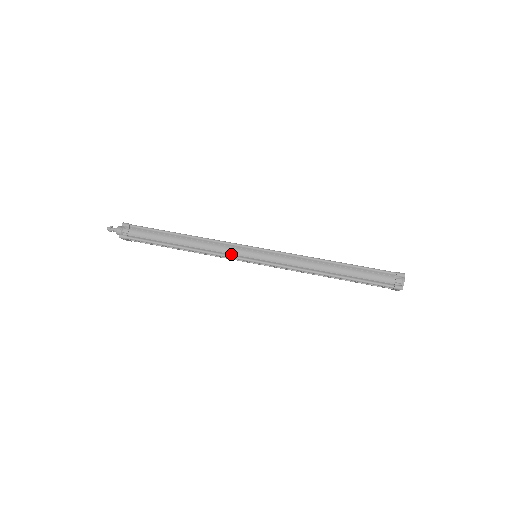
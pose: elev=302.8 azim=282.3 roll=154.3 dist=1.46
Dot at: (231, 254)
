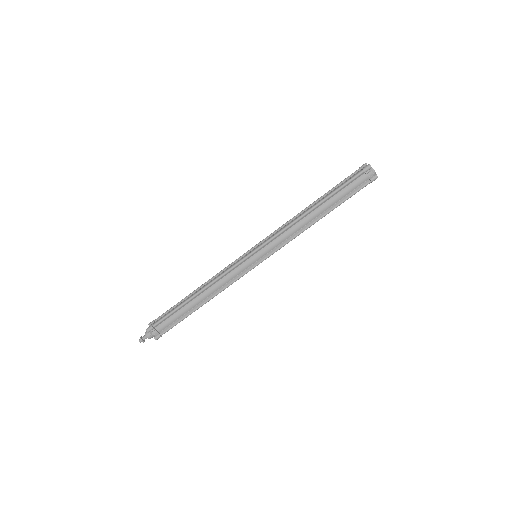
Dot at: (240, 274)
